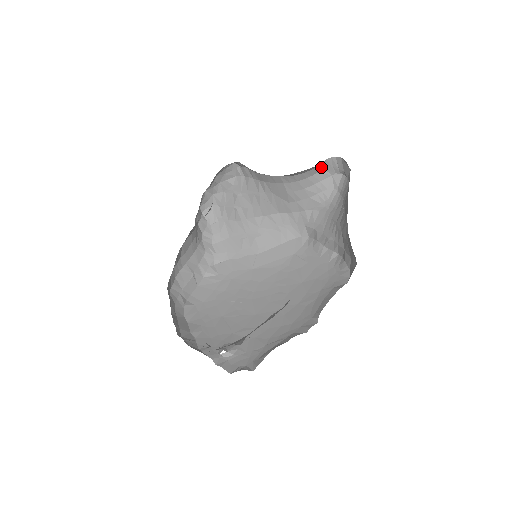
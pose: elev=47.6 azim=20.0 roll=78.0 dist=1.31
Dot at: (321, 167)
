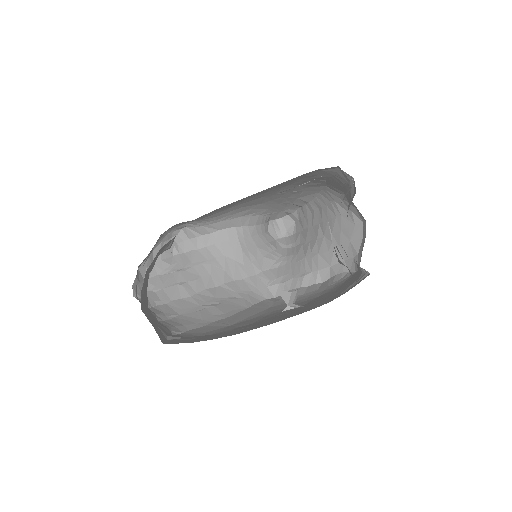
Dot at: (266, 228)
